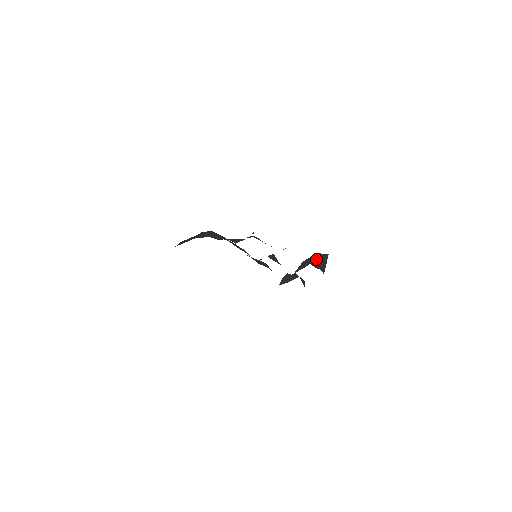
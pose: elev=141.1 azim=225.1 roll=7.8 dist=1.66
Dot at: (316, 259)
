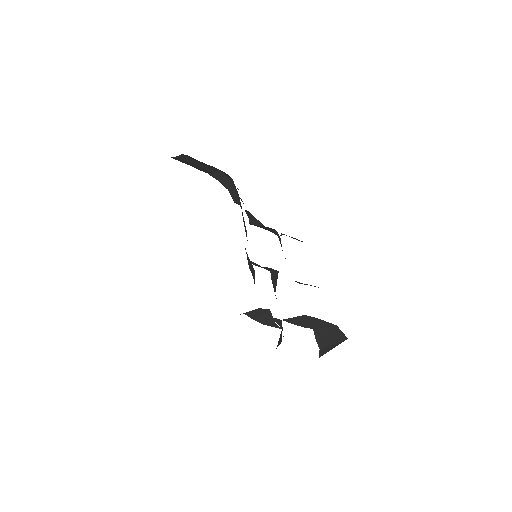
Dot at: (326, 330)
